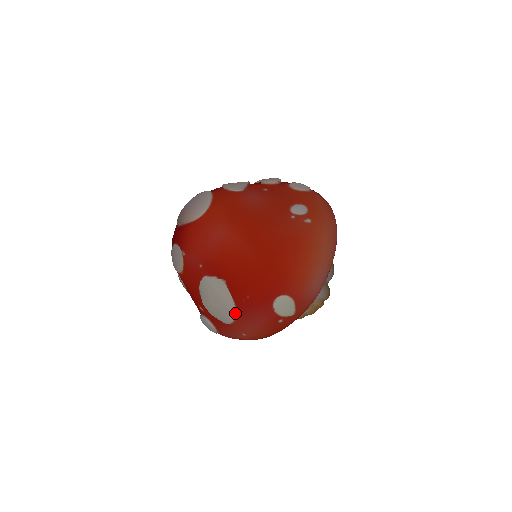
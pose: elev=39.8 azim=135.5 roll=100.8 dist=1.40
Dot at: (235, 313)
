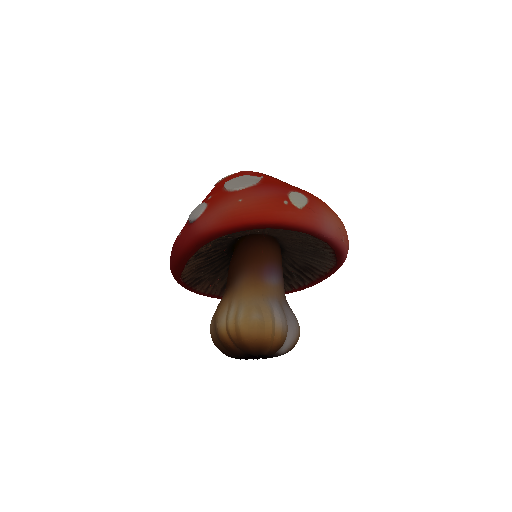
Dot at: (253, 185)
